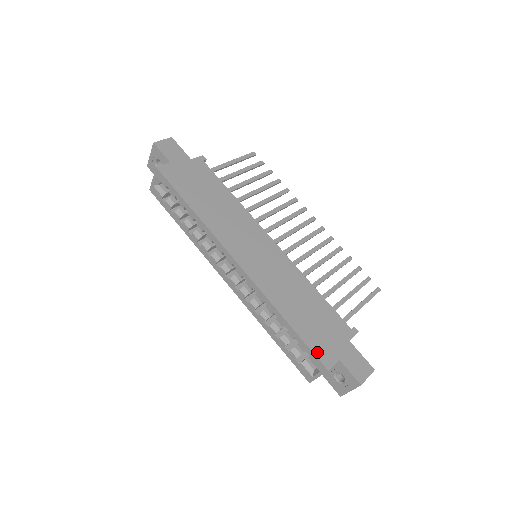
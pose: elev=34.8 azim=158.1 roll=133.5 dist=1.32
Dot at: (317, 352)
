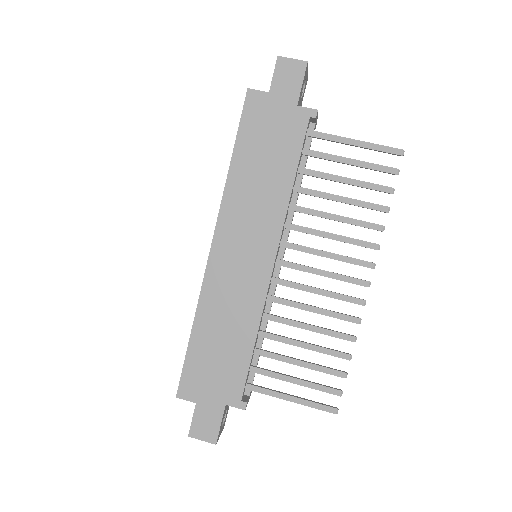
Dot at: (185, 377)
